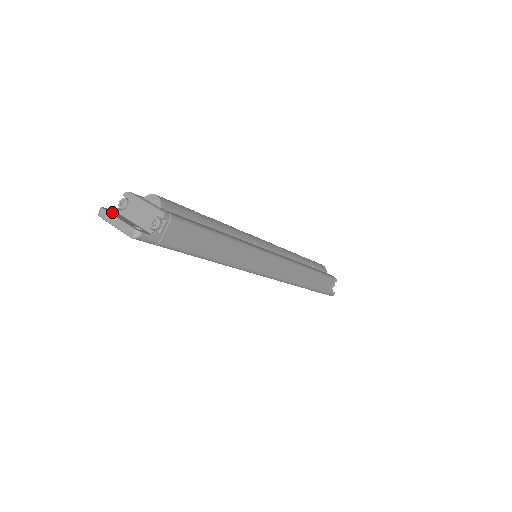
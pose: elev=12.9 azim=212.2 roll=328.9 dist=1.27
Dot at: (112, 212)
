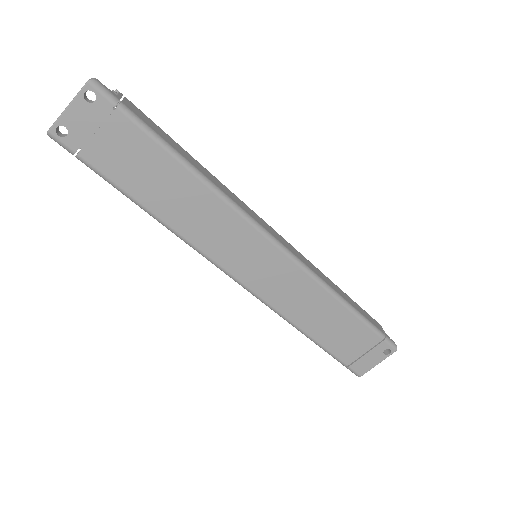
Dot at: (63, 134)
